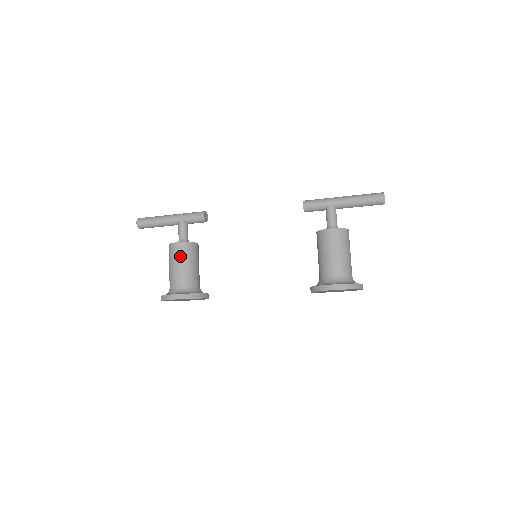
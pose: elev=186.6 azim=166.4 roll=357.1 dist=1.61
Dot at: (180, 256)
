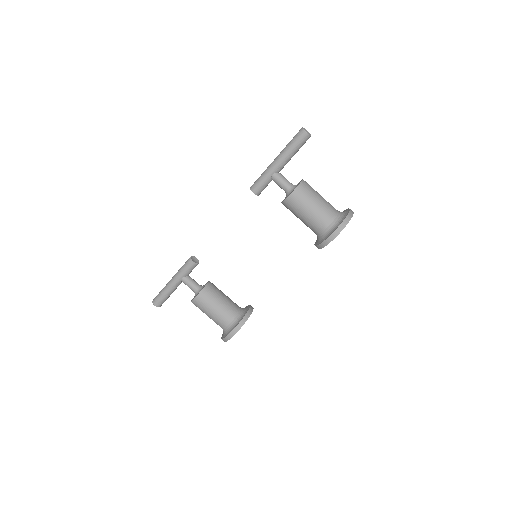
Dot at: (206, 304)
